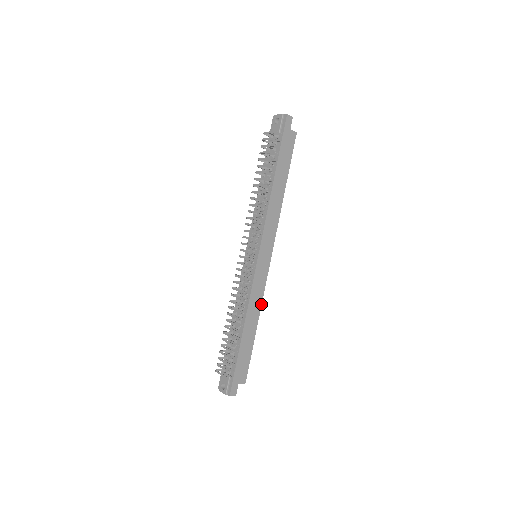
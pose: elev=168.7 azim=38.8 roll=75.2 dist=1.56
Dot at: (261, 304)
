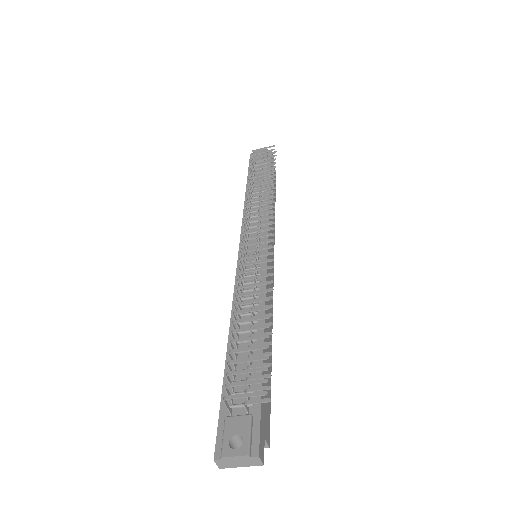
Dot at: (272, 316)
